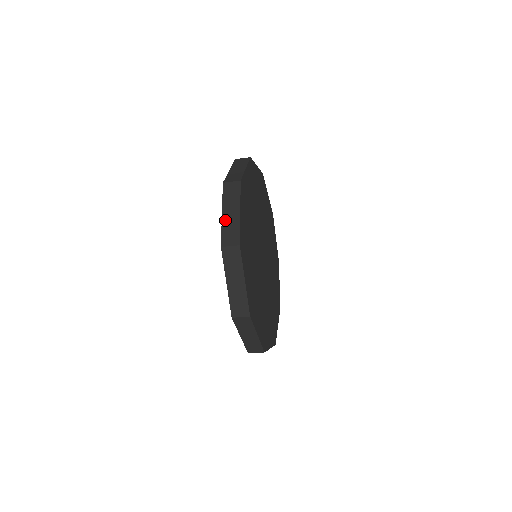
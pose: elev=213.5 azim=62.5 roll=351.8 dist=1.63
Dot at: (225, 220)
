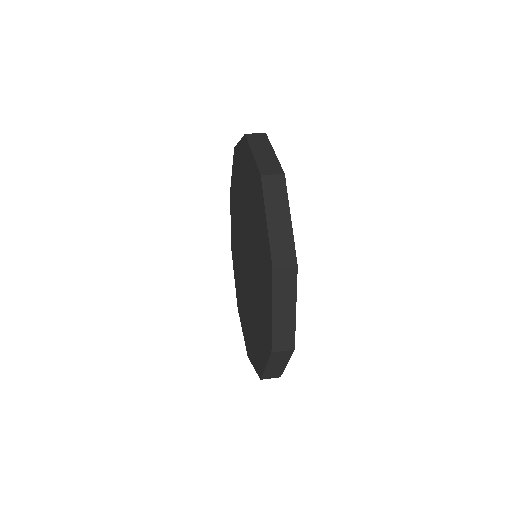
Dot at: (276, 320)
